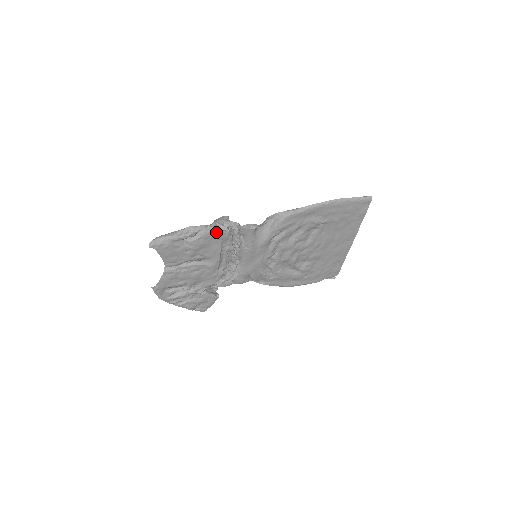
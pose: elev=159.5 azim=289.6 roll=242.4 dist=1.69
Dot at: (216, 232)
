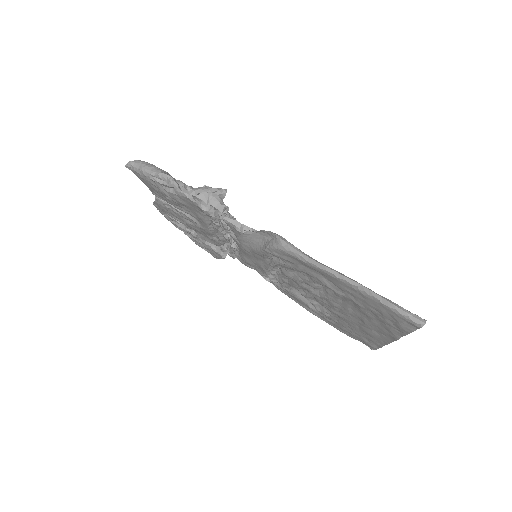
Dot at: (193, 202)
